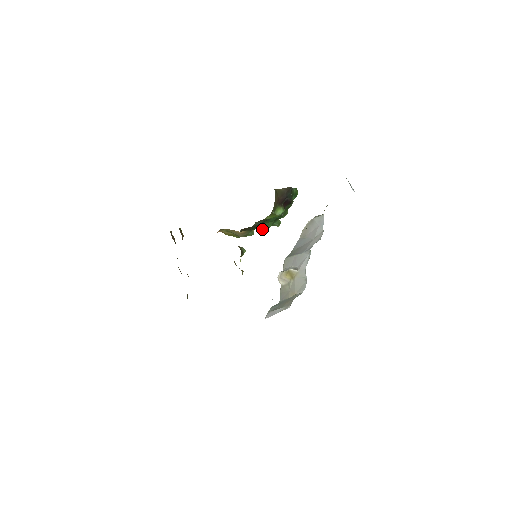
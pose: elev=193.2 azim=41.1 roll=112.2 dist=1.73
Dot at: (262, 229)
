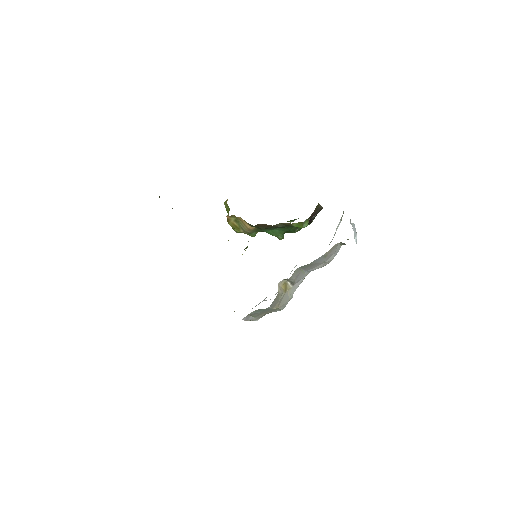
Dot at: (270, 234)
